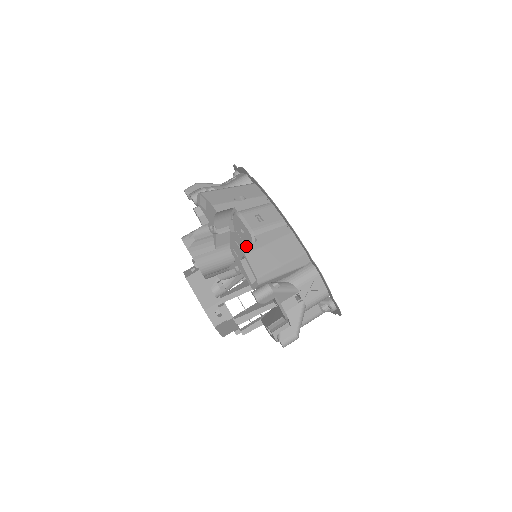
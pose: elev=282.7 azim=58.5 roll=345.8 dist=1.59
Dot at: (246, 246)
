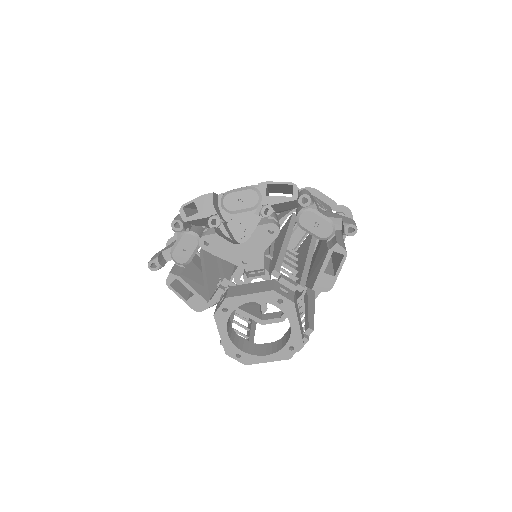
Dot at: occluded
